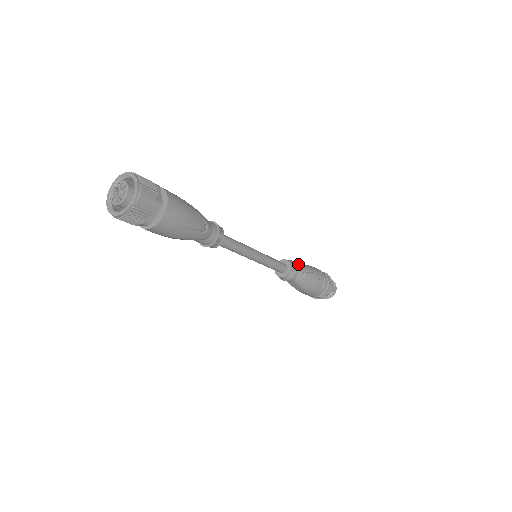
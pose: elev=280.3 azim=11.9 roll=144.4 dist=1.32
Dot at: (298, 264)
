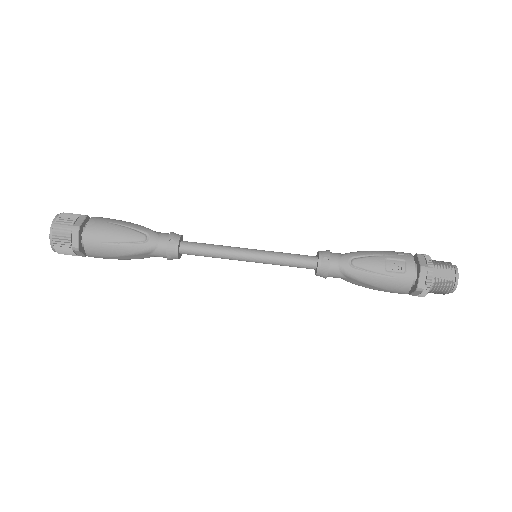
Dot at: occluded
